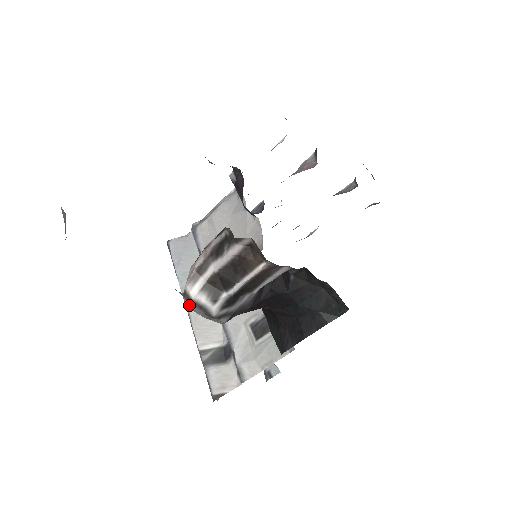
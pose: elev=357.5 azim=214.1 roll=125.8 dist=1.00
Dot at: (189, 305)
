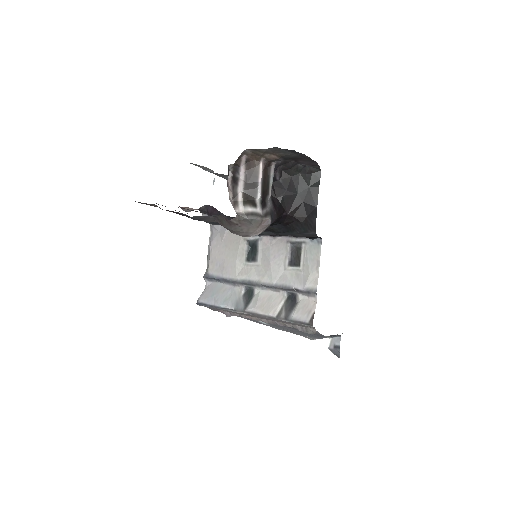
Dot at: (245, 218)
